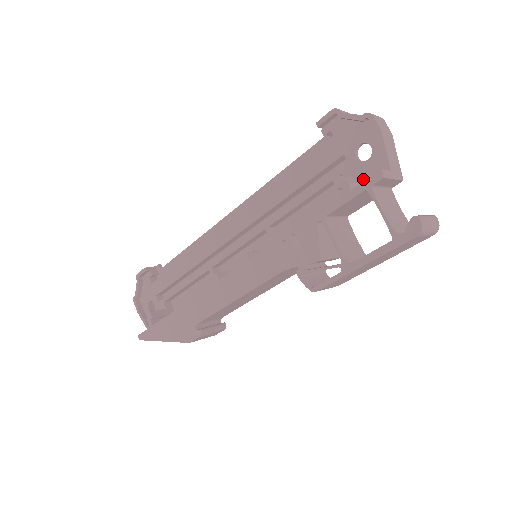
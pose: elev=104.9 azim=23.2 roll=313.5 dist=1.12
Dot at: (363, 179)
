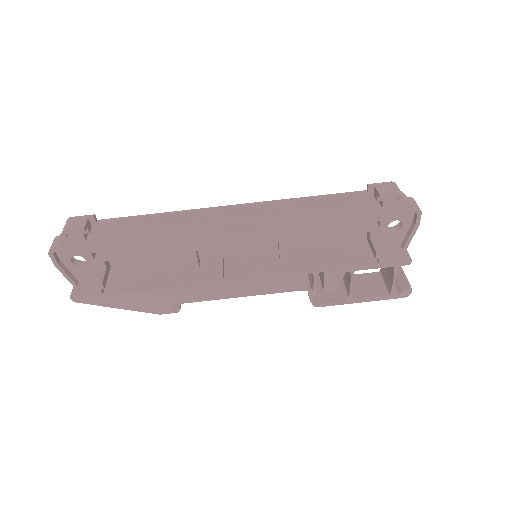
Dot at: (383, 241)
